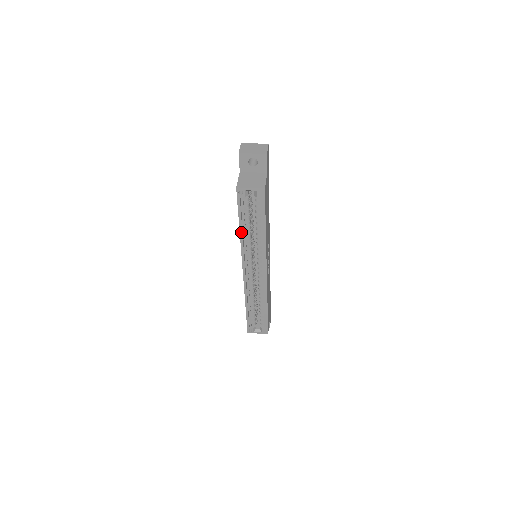
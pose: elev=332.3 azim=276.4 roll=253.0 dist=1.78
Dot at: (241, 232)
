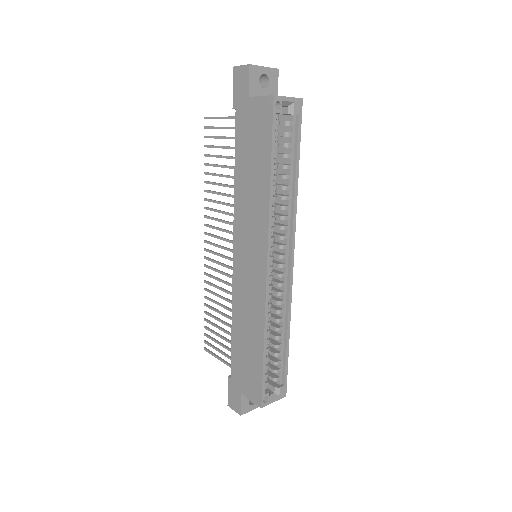
Dot at: (271, 182)
